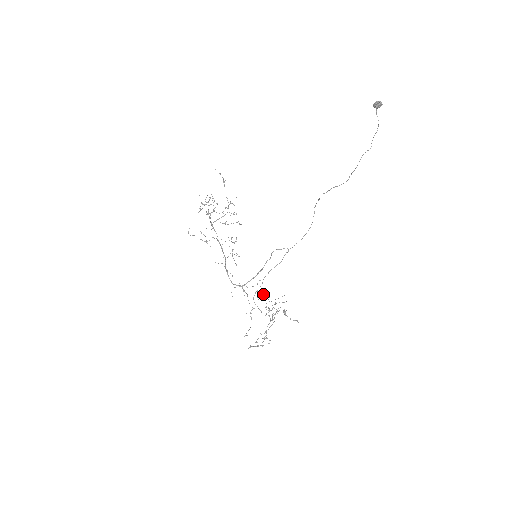
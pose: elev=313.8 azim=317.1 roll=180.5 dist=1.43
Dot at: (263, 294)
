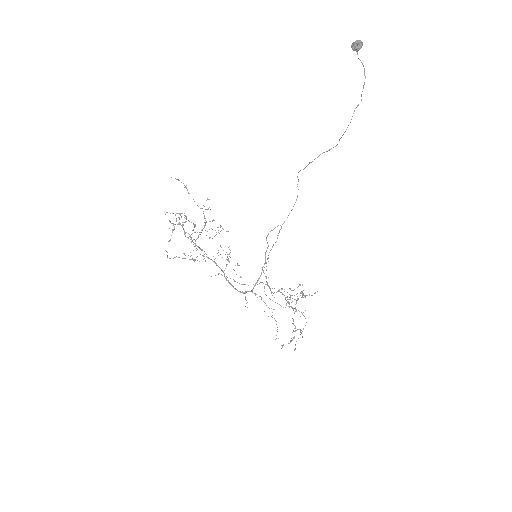
Dot at: occluded
